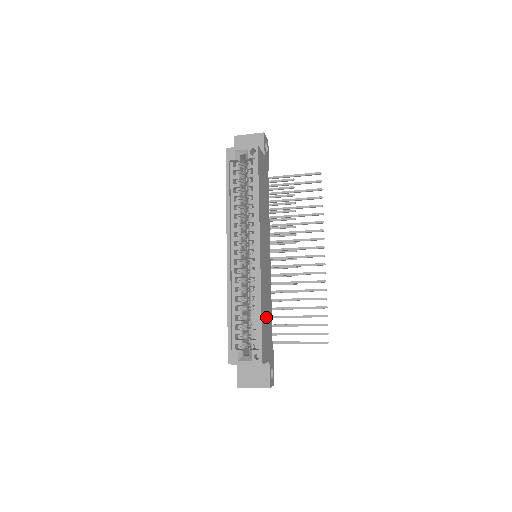
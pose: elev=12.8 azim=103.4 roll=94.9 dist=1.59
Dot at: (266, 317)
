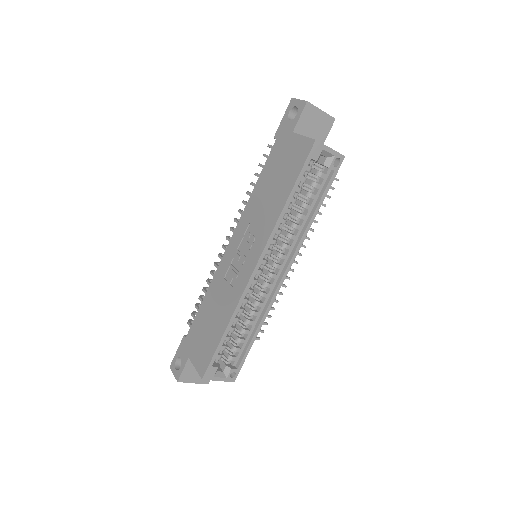
Dot at: occluded
